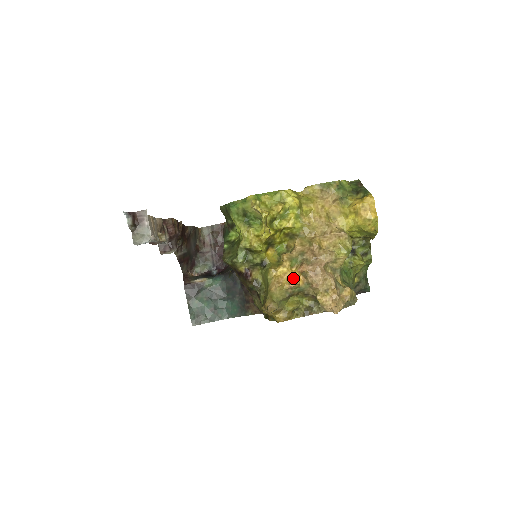
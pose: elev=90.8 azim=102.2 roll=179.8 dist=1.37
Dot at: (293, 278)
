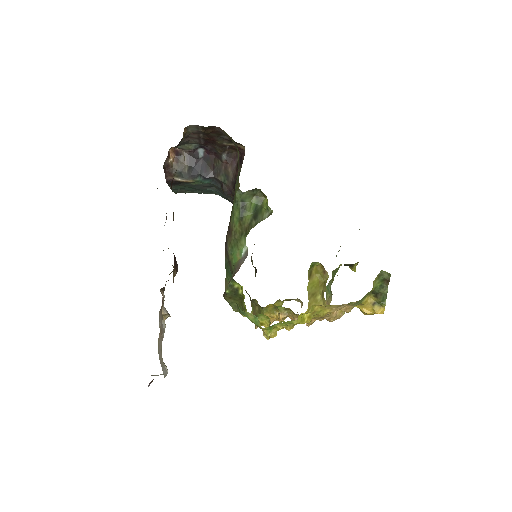
Dot at: occluded
